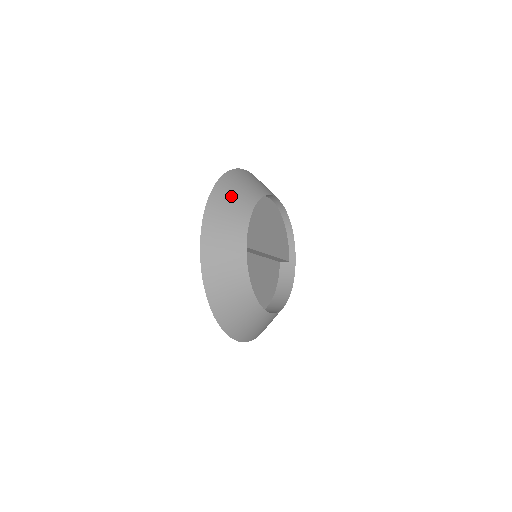
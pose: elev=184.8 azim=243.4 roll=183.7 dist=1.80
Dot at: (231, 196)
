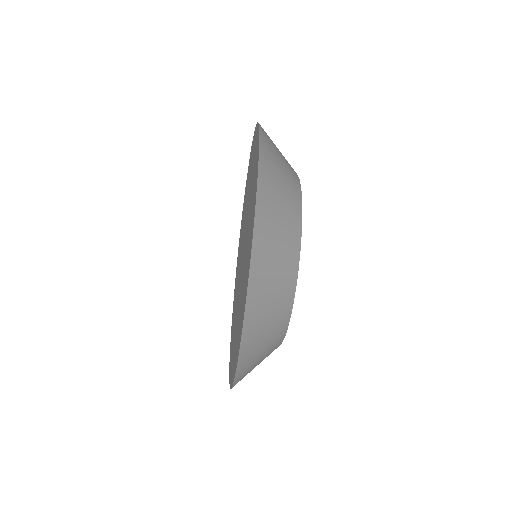
Dot at: occluded
